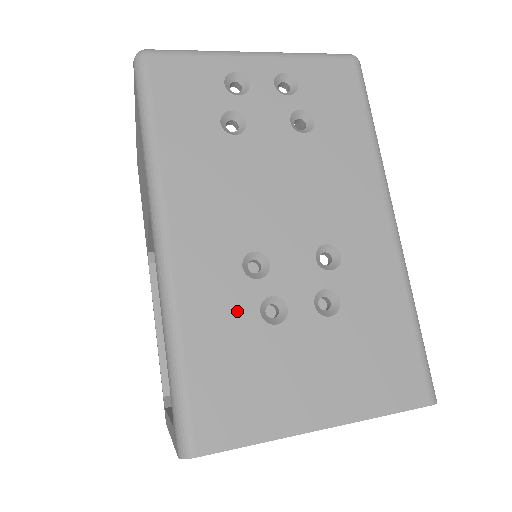
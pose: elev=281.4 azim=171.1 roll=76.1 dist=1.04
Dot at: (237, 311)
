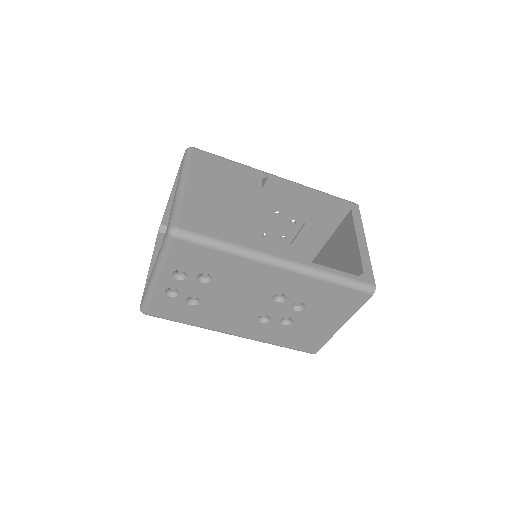
Dot at: (278, 330)
